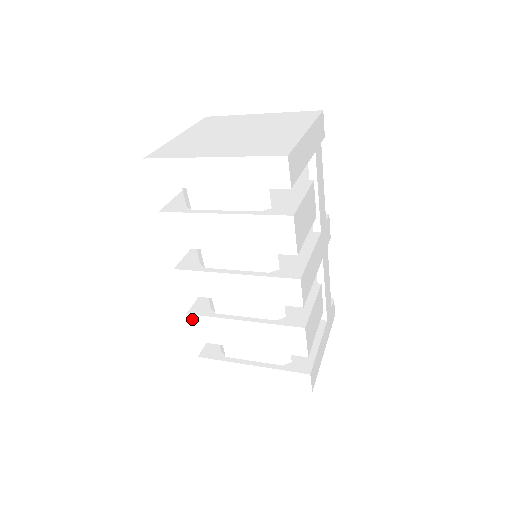
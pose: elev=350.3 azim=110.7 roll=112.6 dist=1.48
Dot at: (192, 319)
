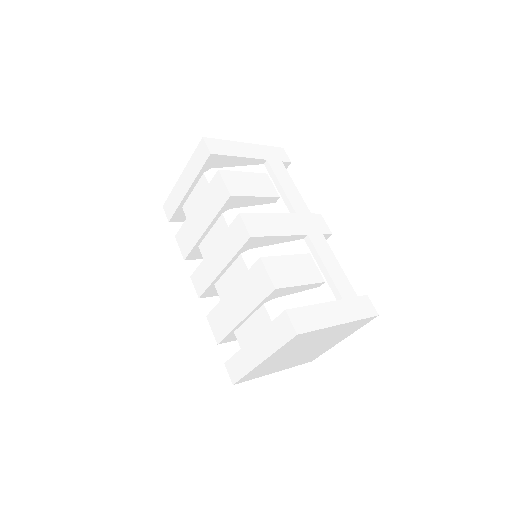
Dot at: (210, 319)
